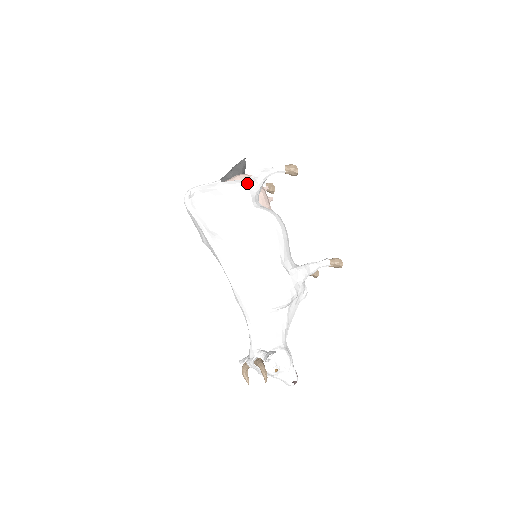
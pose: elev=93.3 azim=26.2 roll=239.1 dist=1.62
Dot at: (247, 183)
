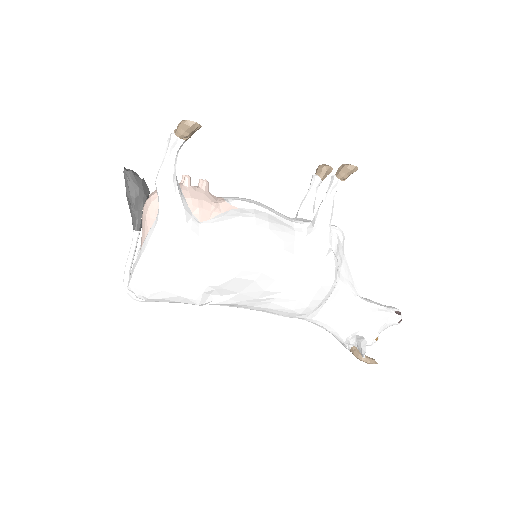
Dot at: (167, 227)
